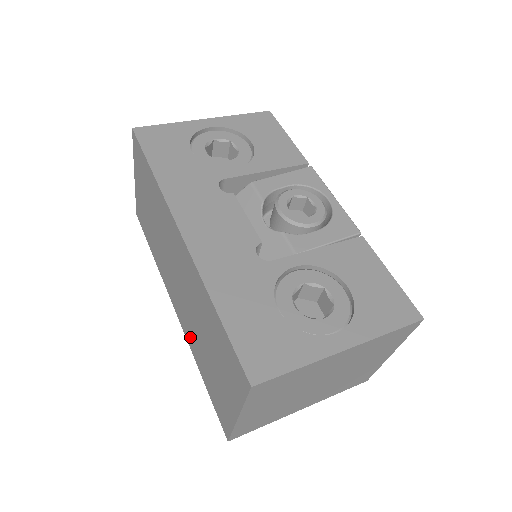
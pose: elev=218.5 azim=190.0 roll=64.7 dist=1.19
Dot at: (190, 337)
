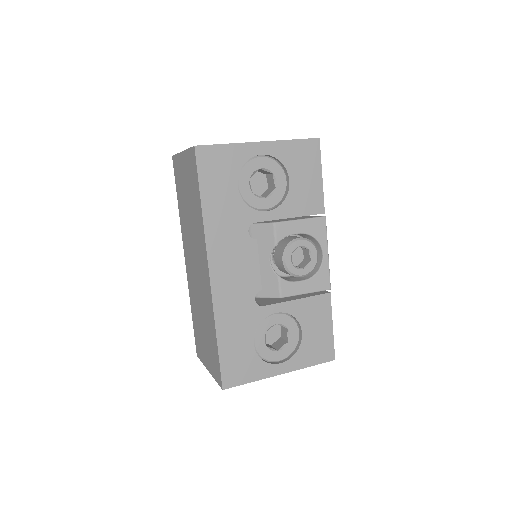
Dot at: (191, 292)
